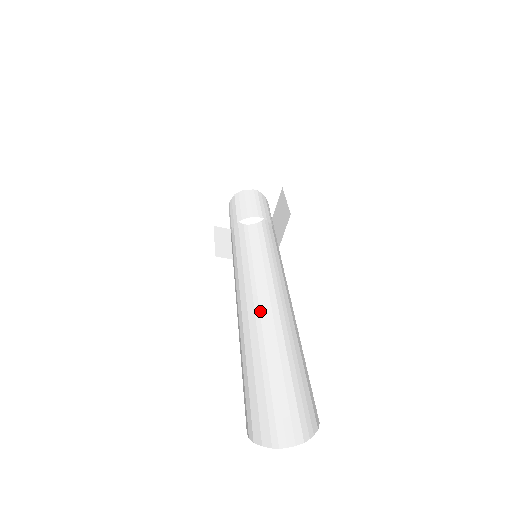
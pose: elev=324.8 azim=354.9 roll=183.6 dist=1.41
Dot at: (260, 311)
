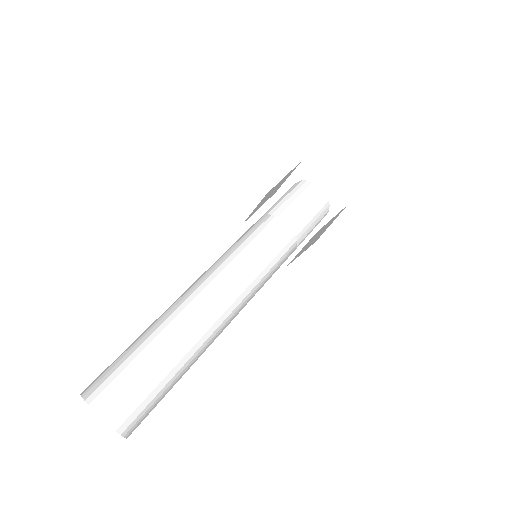
Dot at: (217, 305)
